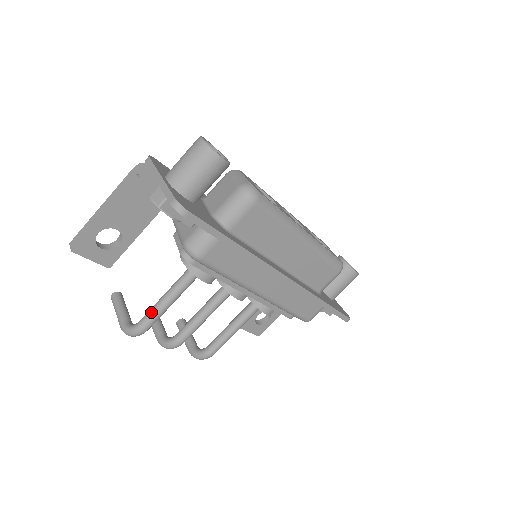
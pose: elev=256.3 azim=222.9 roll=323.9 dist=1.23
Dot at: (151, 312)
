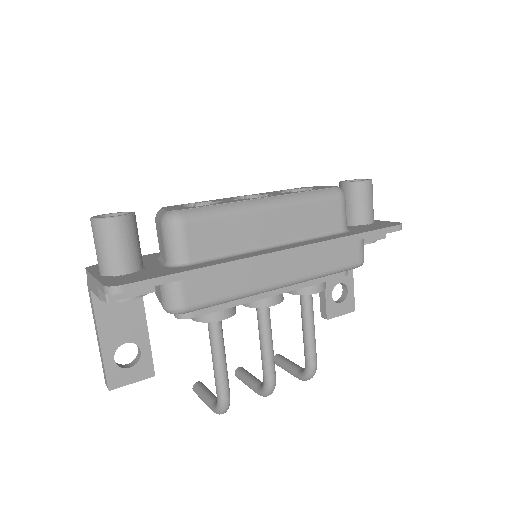
Dot at: (216, 381)
